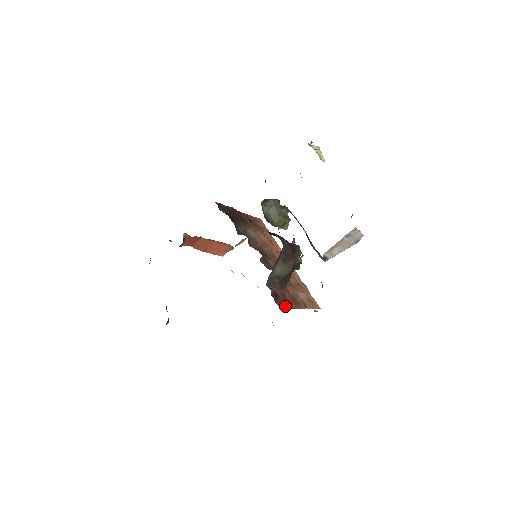
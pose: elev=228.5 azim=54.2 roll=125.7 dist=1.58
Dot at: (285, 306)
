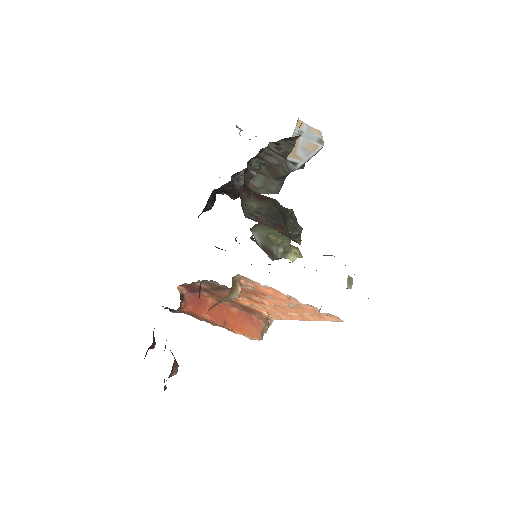
Dot at: occluded
